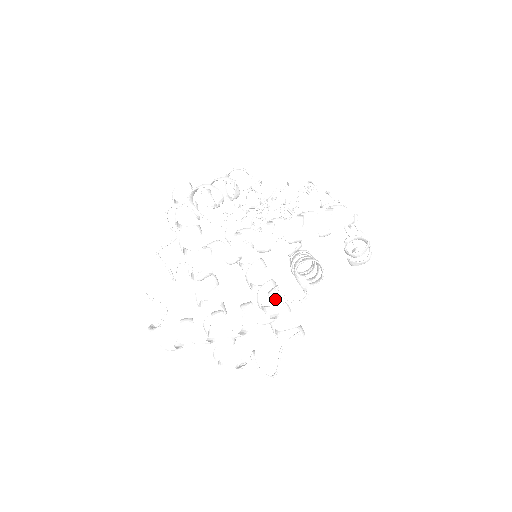
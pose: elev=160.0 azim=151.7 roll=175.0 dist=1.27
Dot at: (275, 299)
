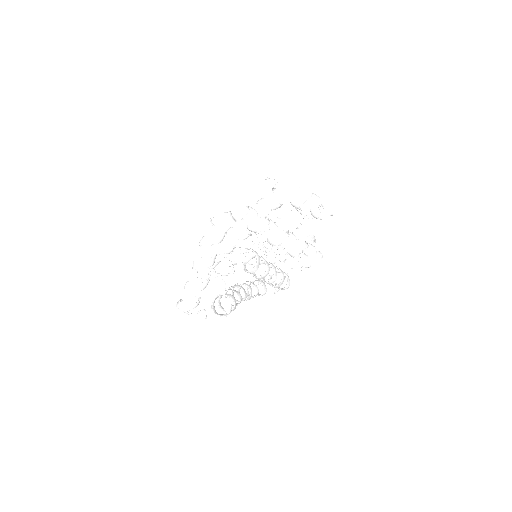
Dot at: (223, 237)
